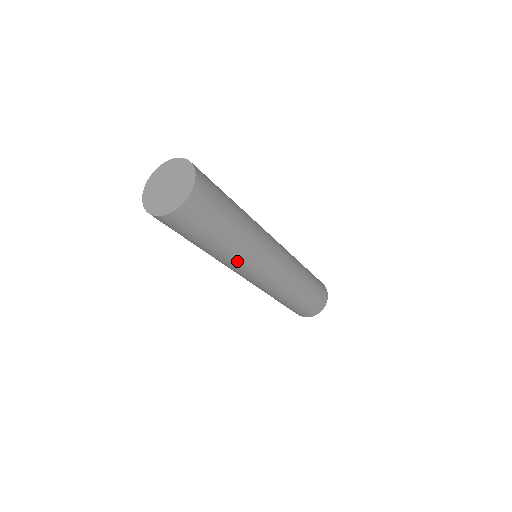
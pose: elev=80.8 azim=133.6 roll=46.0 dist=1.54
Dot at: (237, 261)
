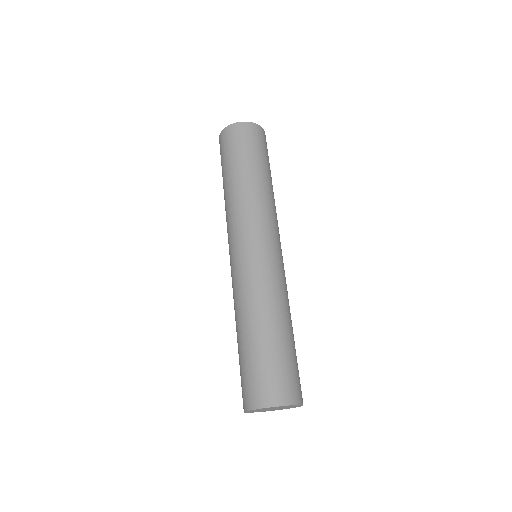
Dot at: occluded
